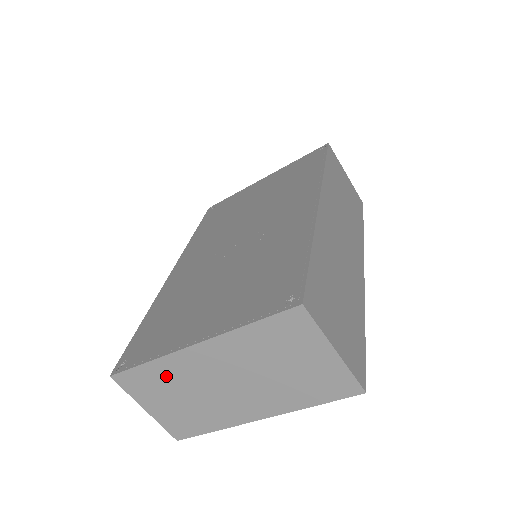
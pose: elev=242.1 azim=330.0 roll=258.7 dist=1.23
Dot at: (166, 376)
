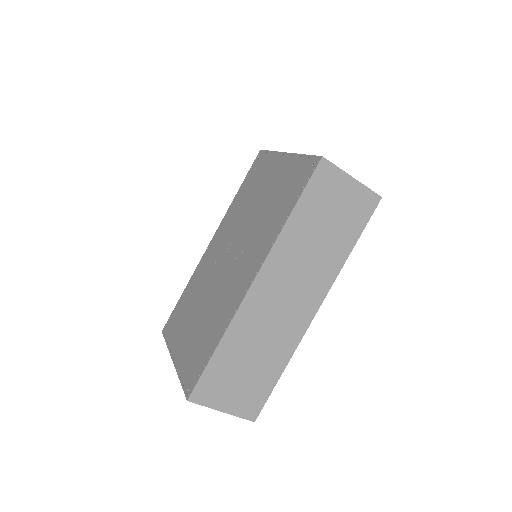
Dot at: occluded
